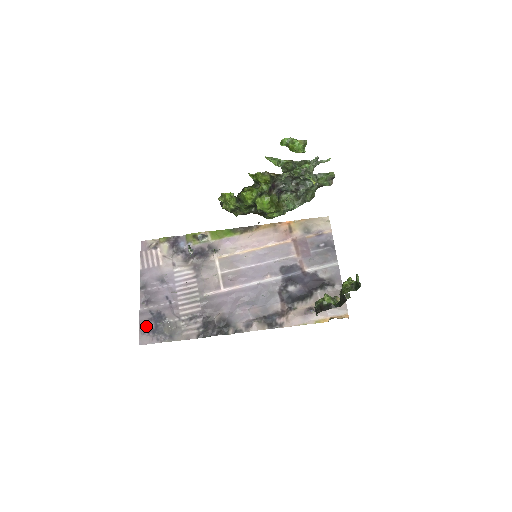
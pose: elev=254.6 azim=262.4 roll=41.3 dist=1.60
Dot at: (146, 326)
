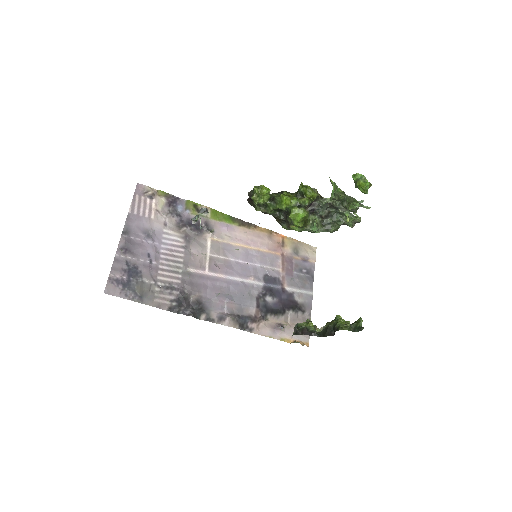
Dot at: (117, 275)
